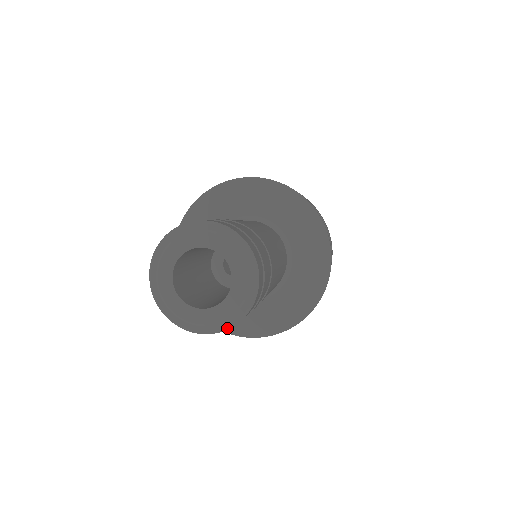
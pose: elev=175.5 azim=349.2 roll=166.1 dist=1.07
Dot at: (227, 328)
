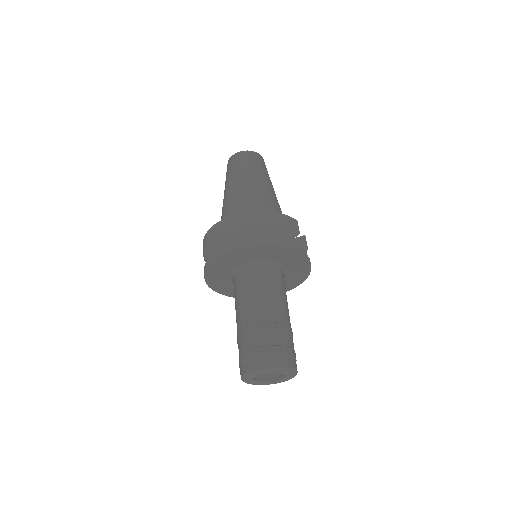
Dot at: occluded
